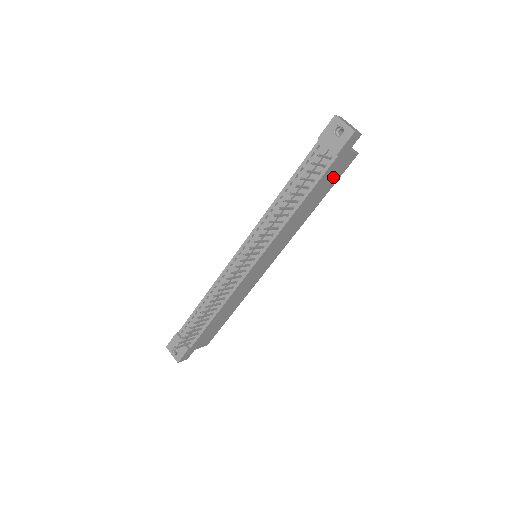
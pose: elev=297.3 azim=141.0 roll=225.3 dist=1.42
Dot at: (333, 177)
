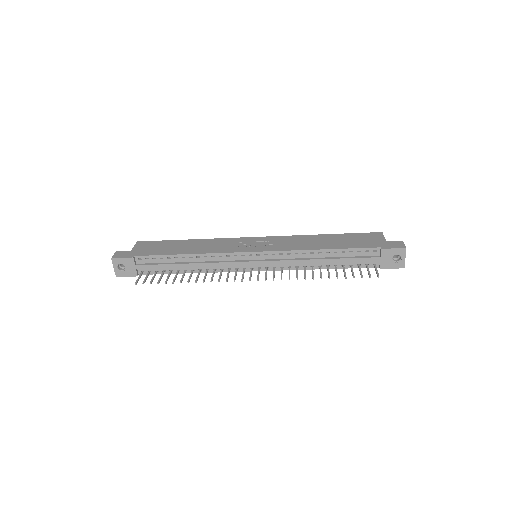
Dot at: occluded
